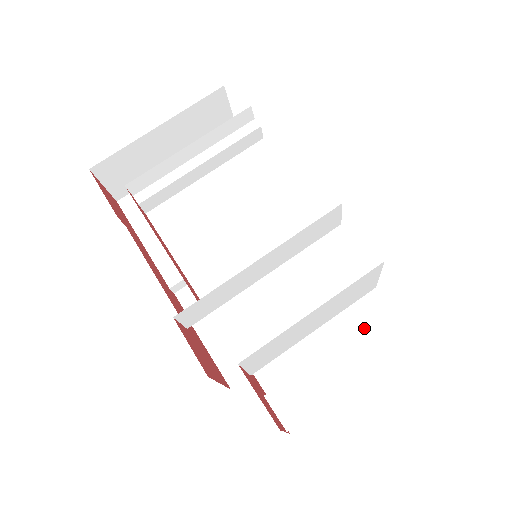
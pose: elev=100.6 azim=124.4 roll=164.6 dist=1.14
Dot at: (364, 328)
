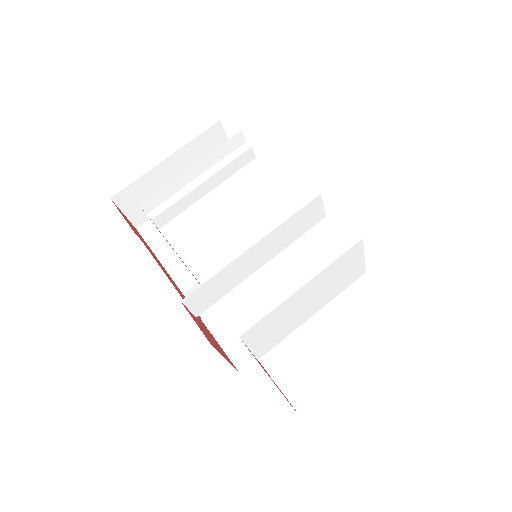
Dot at: (357, 308)
